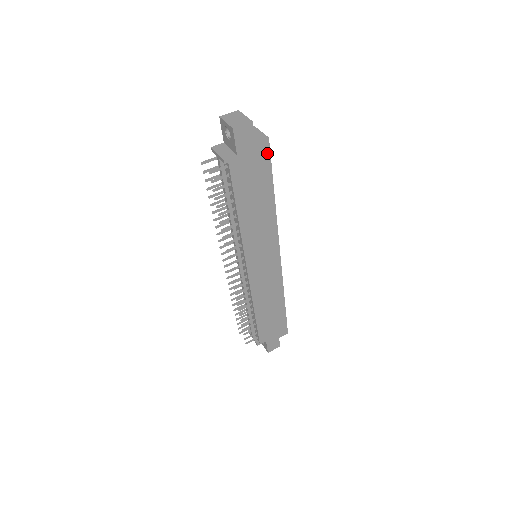
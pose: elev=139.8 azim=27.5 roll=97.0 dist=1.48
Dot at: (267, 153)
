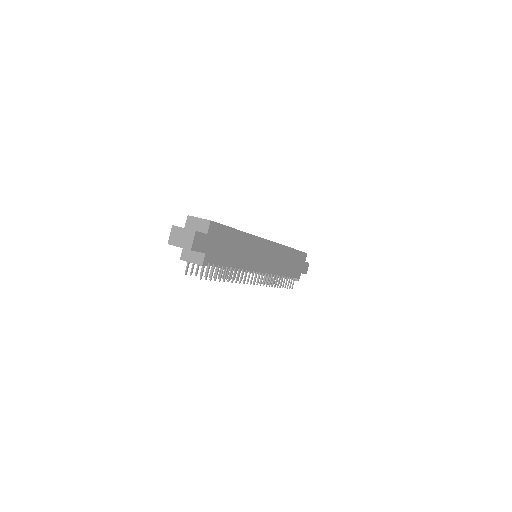
Dot at: (217, 226)
